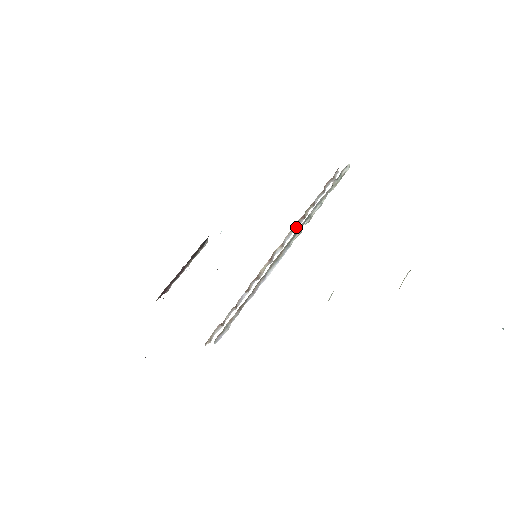
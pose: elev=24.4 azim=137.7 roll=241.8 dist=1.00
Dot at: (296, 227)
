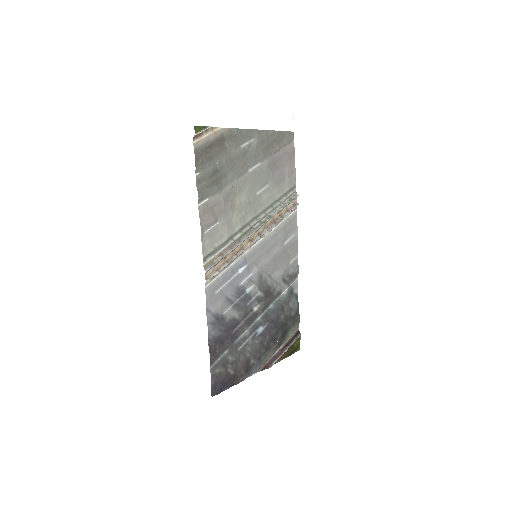
Dot at: (270, 228)
